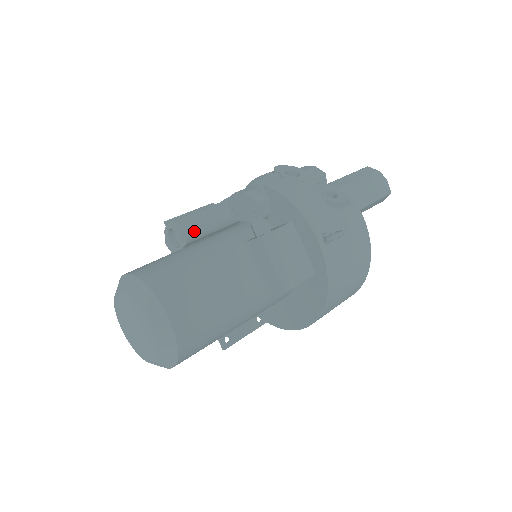
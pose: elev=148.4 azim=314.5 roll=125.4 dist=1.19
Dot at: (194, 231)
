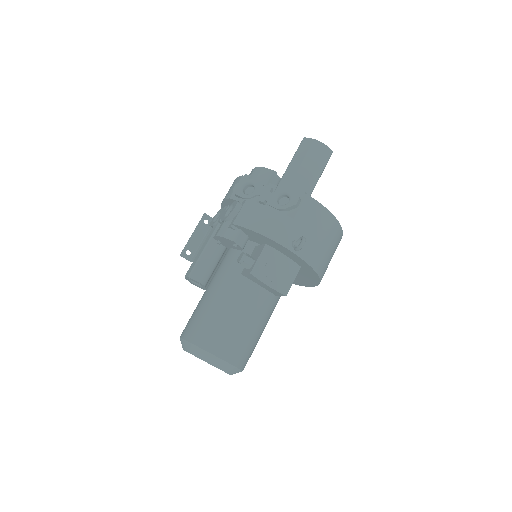
Dot at: (205, 276)
